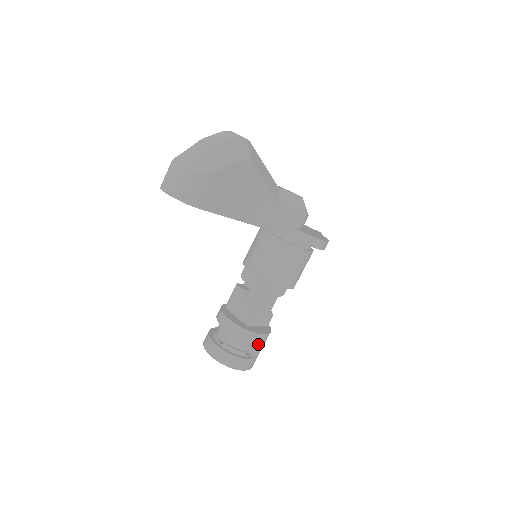
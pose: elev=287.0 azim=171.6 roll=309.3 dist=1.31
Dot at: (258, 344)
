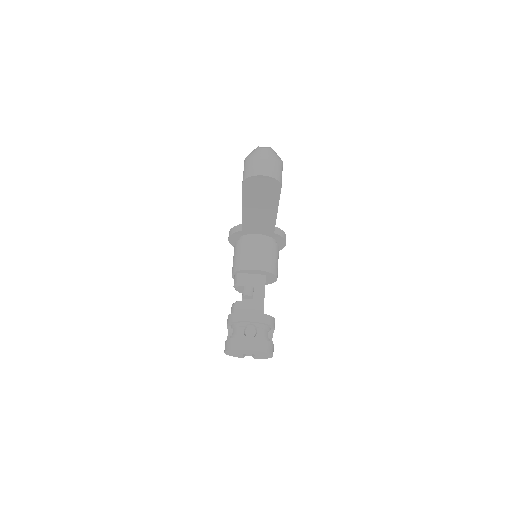
Dot at: (269, 334)
